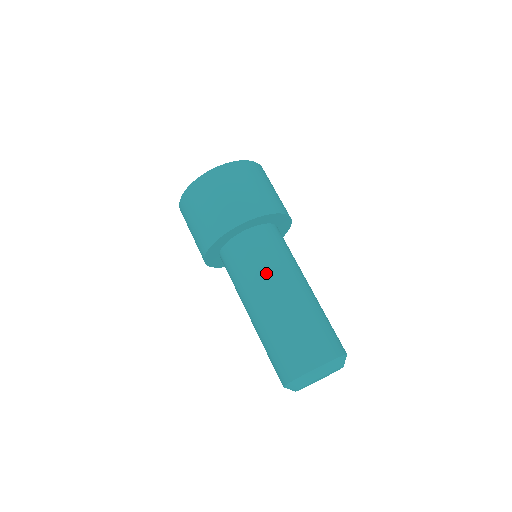
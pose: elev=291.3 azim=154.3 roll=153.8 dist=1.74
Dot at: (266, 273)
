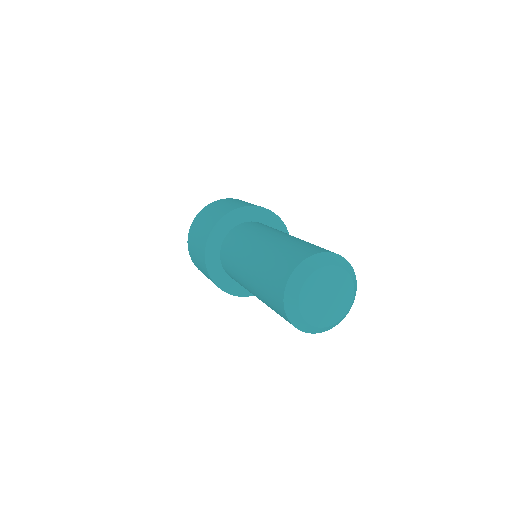
Dot at: (247, 241)
